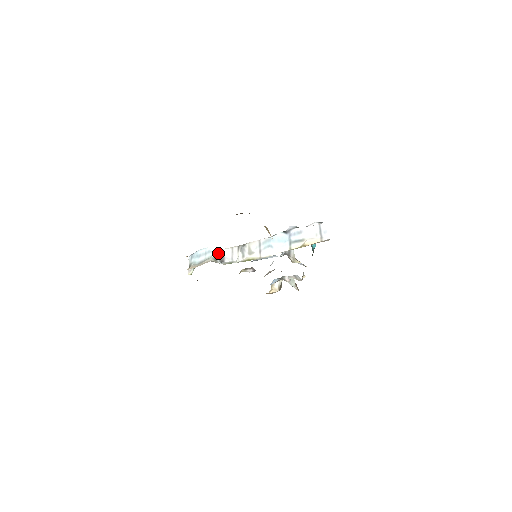
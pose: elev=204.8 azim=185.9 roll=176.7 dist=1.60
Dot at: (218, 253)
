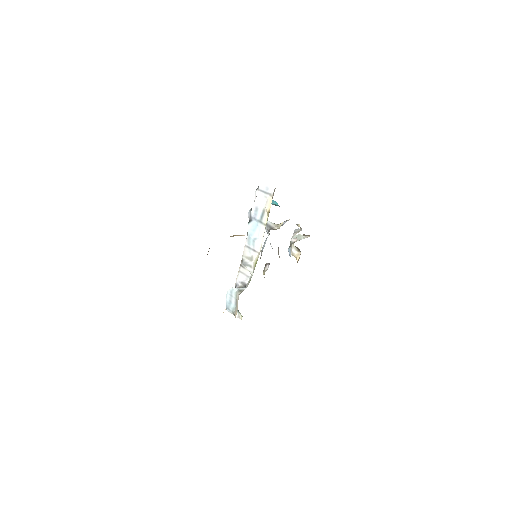
Dot at: (237, 285)
